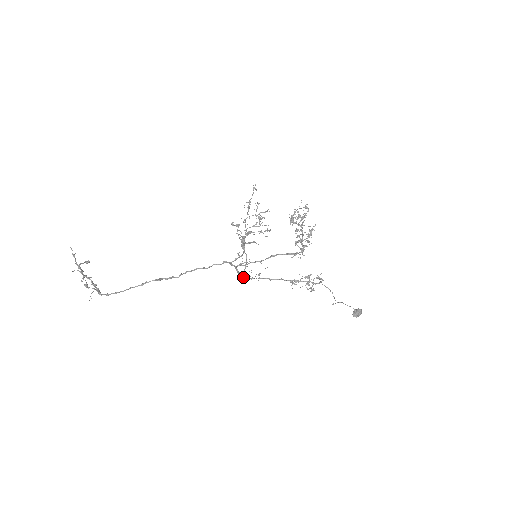
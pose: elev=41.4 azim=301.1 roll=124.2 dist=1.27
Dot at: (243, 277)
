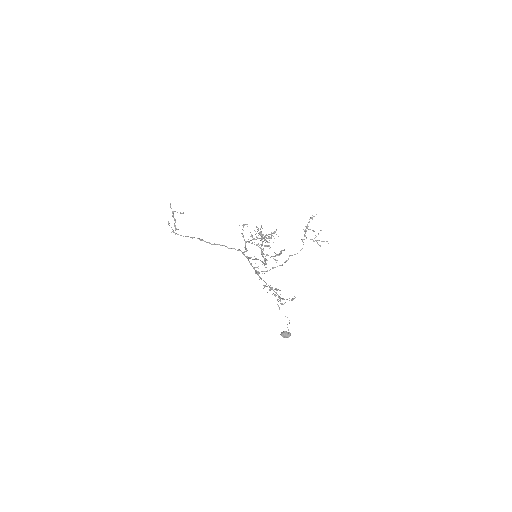
Dot at: (254, 269)
